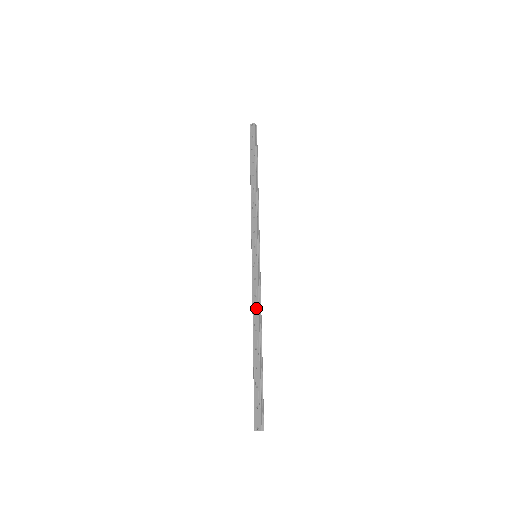
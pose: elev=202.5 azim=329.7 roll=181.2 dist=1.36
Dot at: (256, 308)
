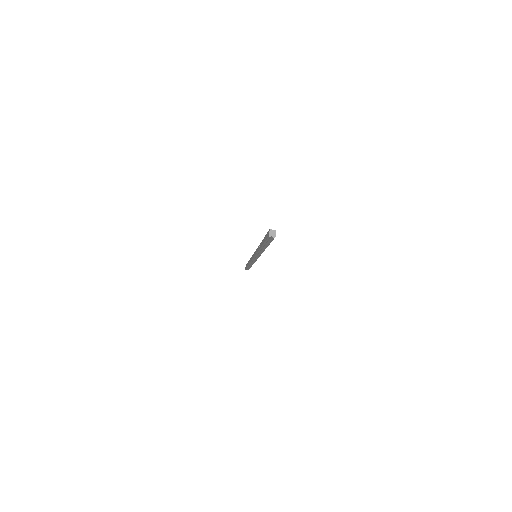
Dot at: (257, 249)
